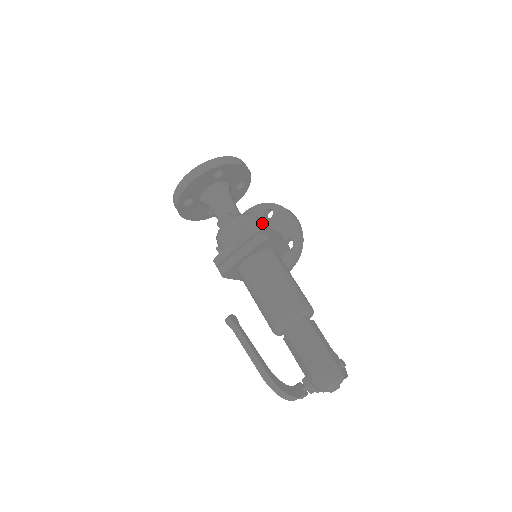
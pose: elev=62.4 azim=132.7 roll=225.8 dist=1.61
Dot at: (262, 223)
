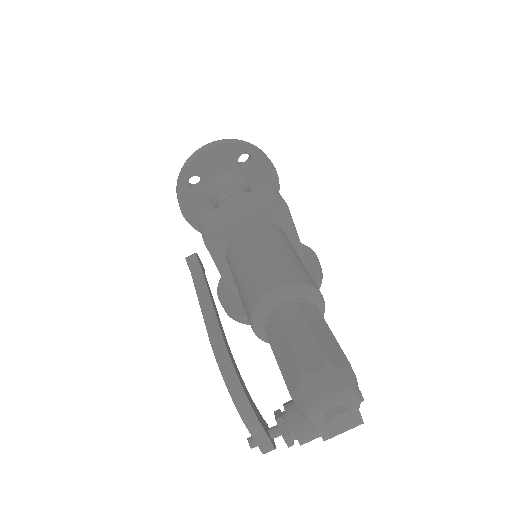
Dot at: occluded
